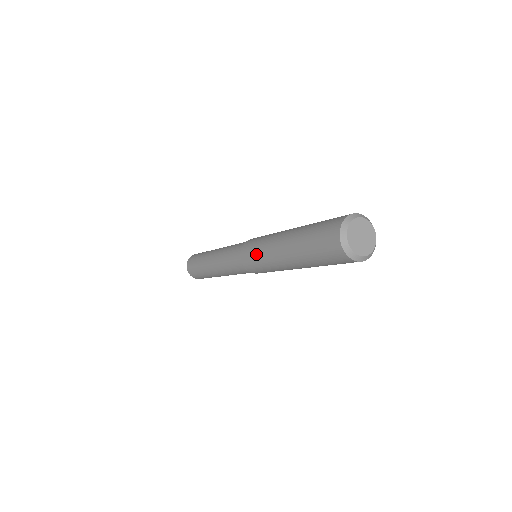
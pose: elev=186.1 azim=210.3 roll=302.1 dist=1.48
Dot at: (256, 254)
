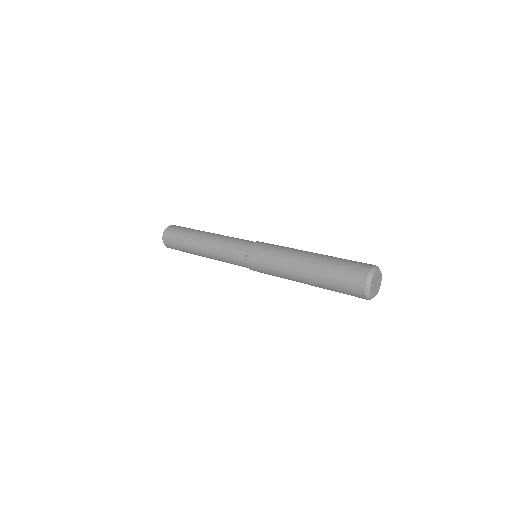
Dot at: (271, 274)
